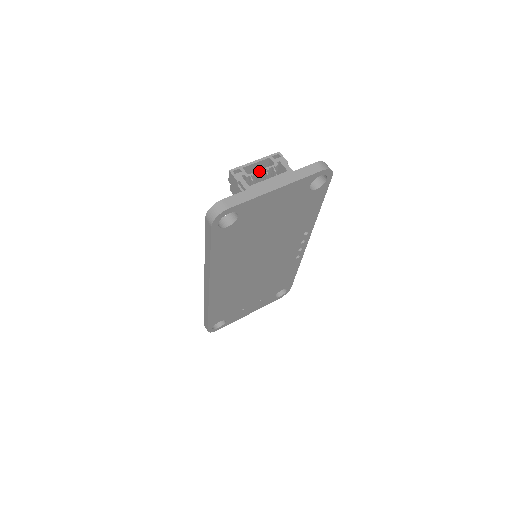
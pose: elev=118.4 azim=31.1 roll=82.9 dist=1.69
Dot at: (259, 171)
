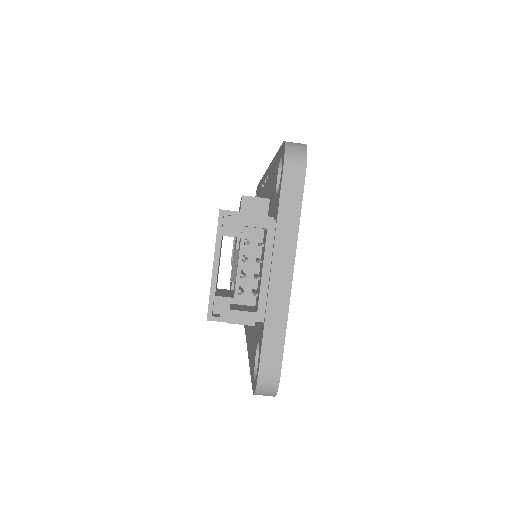
Dot at: (238, 275)
